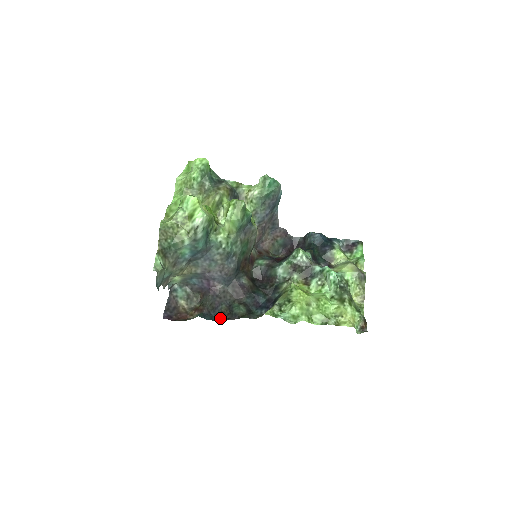
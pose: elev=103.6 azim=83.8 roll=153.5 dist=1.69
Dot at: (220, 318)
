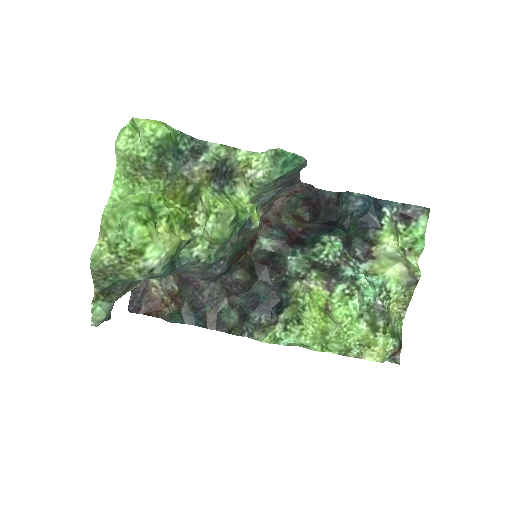
Dot at: (203, 326)
